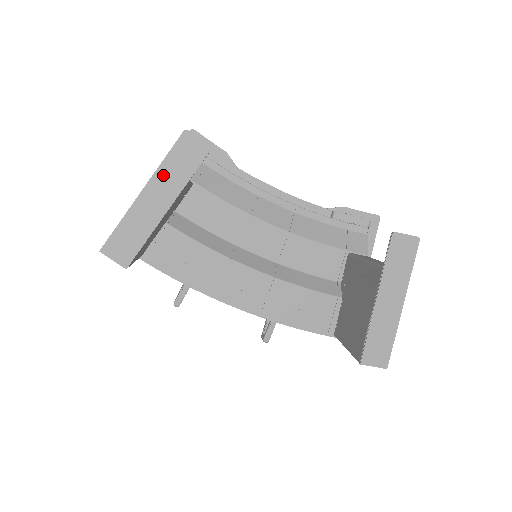
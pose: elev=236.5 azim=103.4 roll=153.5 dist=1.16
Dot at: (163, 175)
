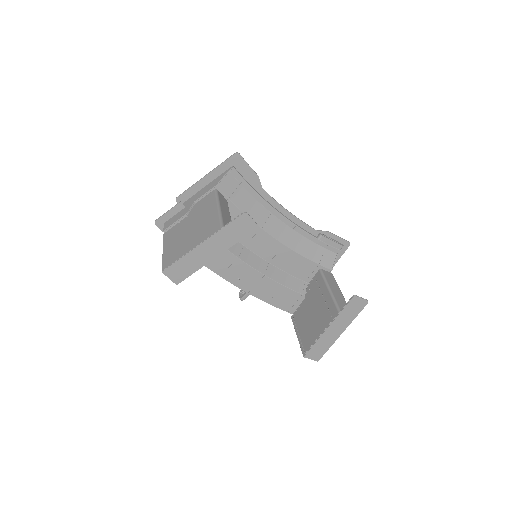
Dot at: (220, 237)
